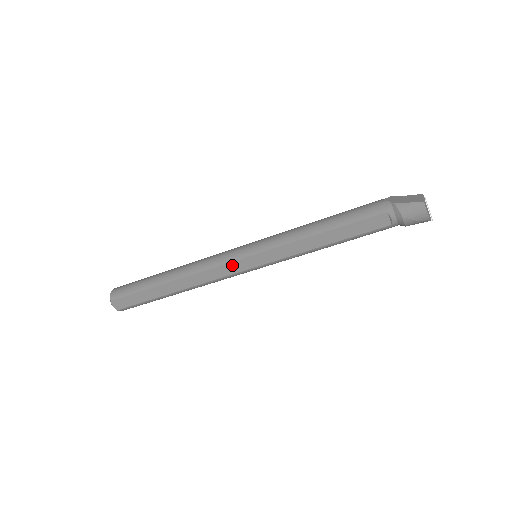
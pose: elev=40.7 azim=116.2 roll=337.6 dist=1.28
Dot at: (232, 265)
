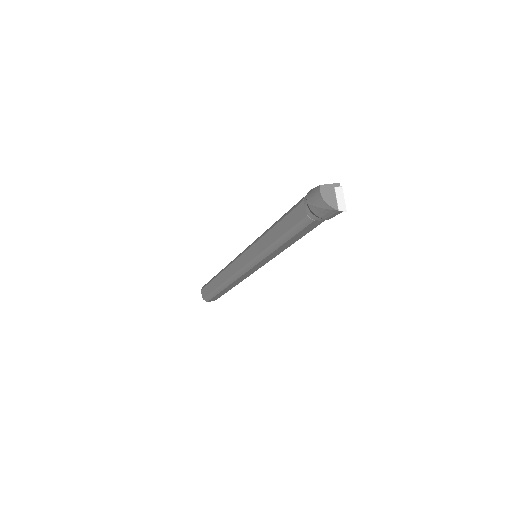
Dot at: (239, 261)
